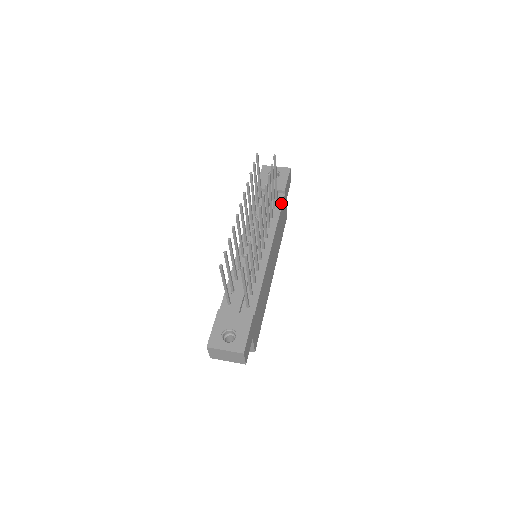
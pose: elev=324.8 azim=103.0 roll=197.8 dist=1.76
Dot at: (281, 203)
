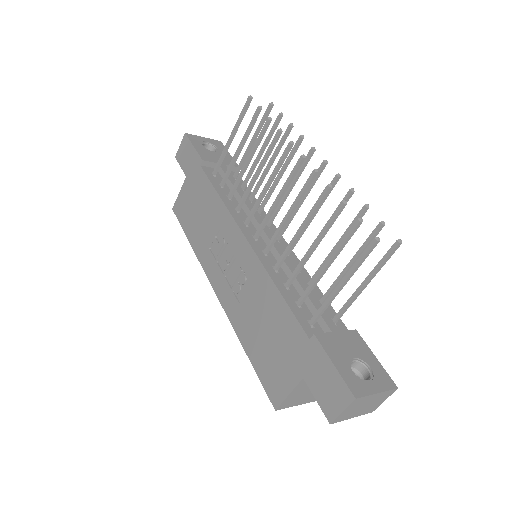
Dot at: occluded
